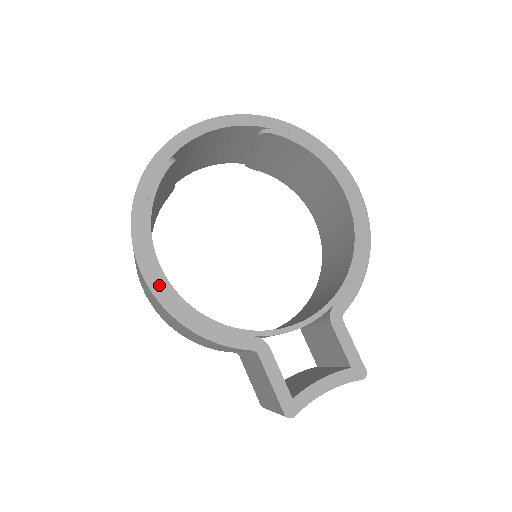
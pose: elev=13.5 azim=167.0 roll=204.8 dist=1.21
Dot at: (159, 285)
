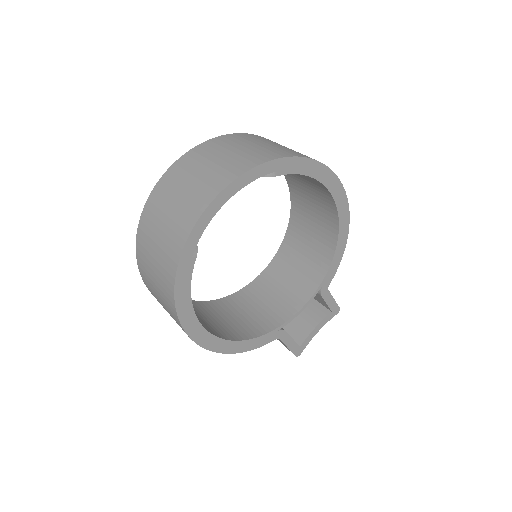
Dot at: (211, 343)
